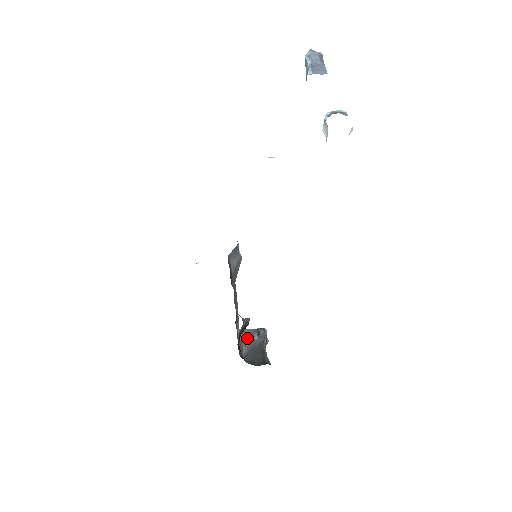
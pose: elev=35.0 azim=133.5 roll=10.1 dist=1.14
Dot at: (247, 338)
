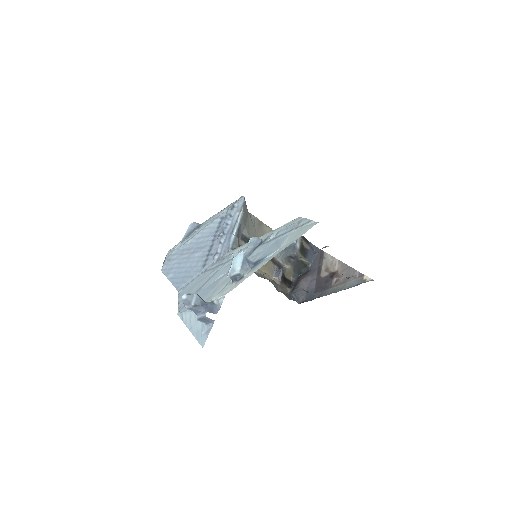
Dot at: (288, 262)
